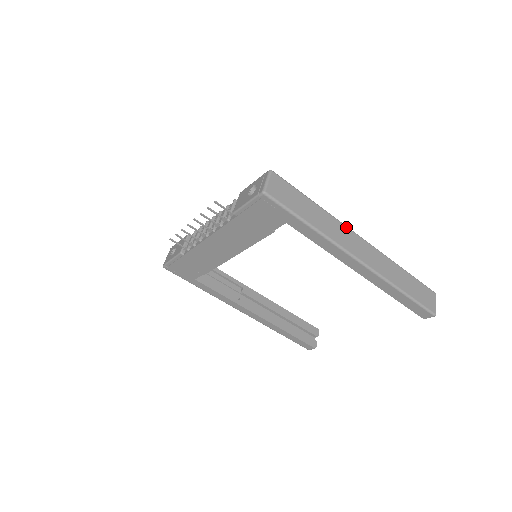
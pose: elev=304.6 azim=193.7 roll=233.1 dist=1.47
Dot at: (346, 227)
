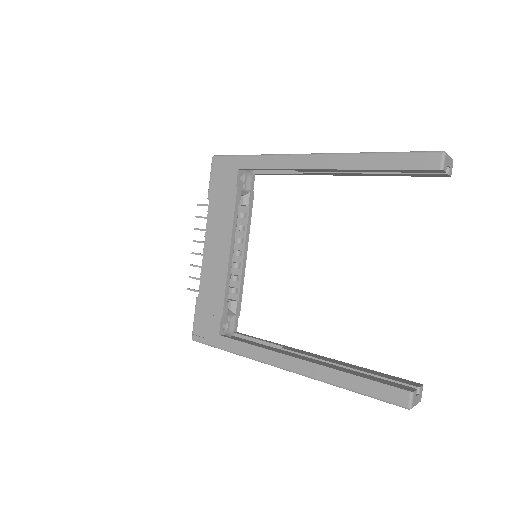
Dot at: occluded
